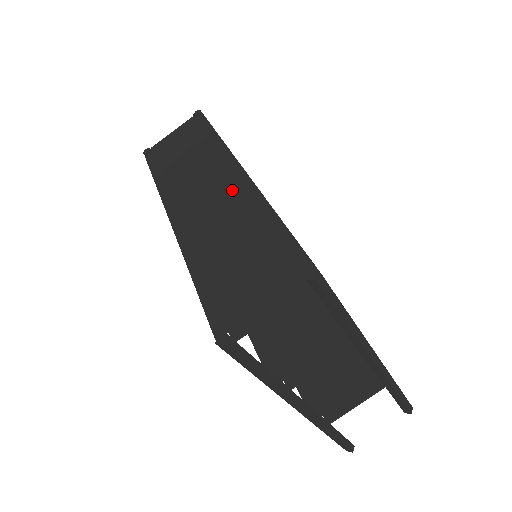
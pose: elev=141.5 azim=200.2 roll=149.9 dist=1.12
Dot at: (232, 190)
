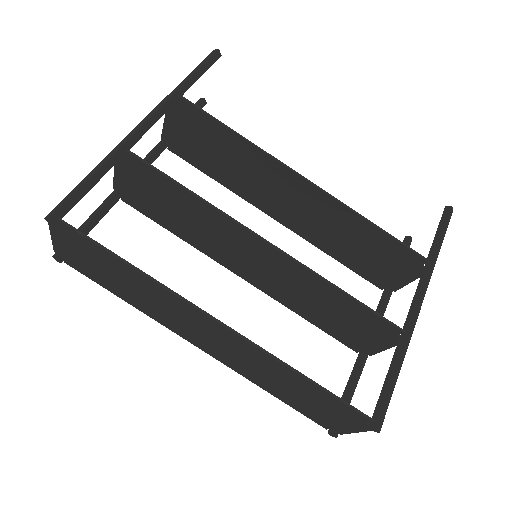
Dot at: (227, 339)
